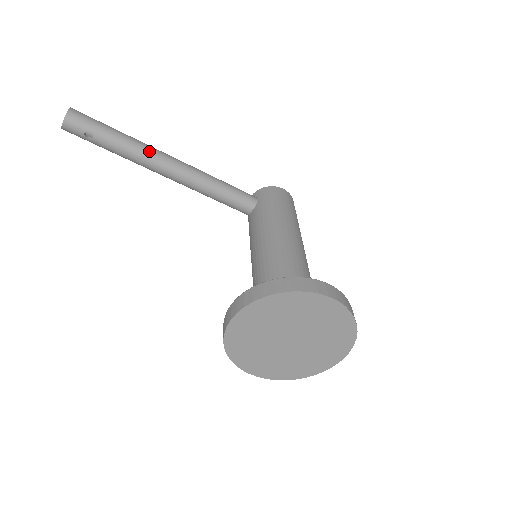
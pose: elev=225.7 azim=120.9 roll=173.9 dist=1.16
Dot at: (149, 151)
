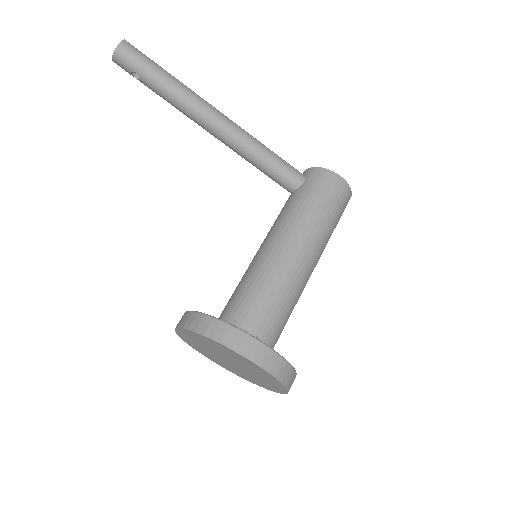
Dot at: (193, 105)
